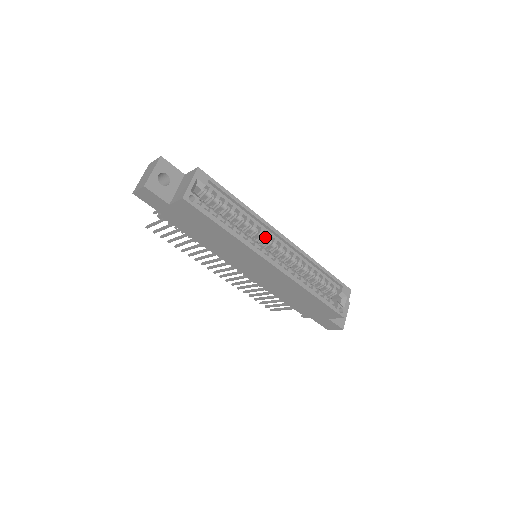
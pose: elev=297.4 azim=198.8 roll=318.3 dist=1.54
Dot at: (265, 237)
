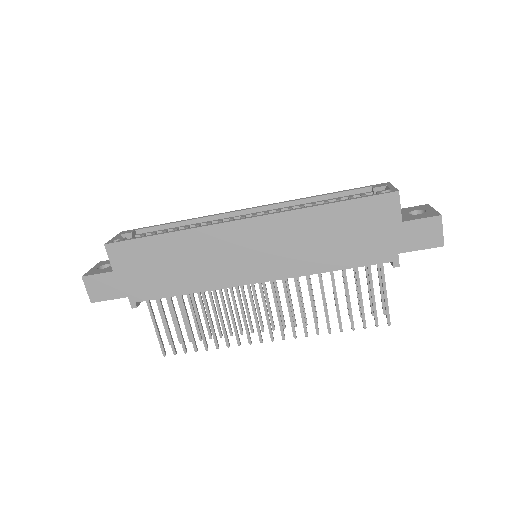
Dot at: occluded
